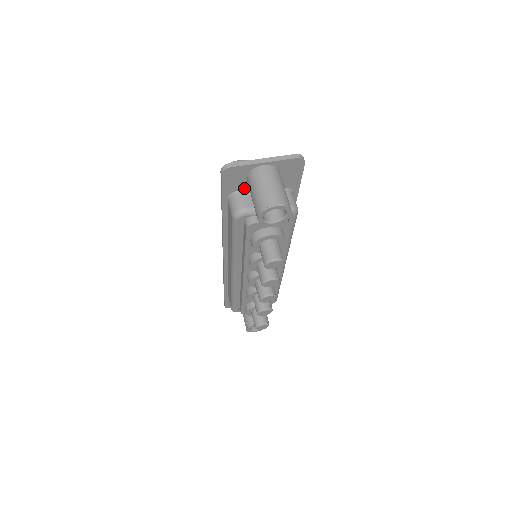
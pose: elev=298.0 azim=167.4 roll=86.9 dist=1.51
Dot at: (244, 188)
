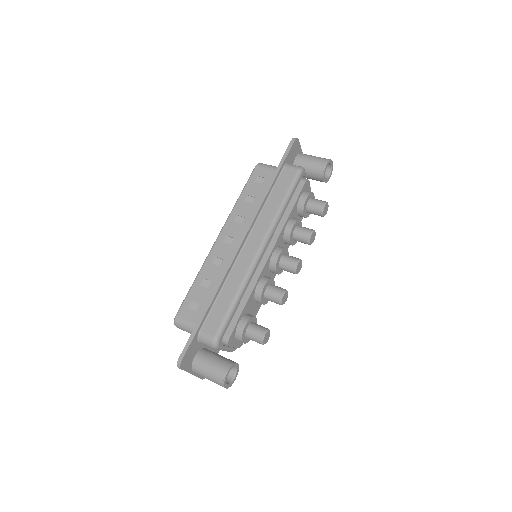
Dot at: occluded
